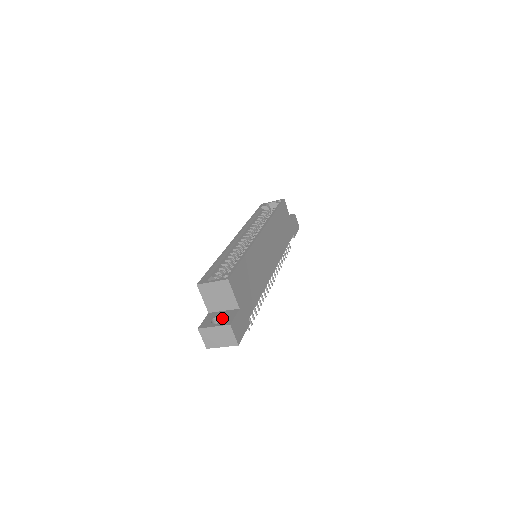
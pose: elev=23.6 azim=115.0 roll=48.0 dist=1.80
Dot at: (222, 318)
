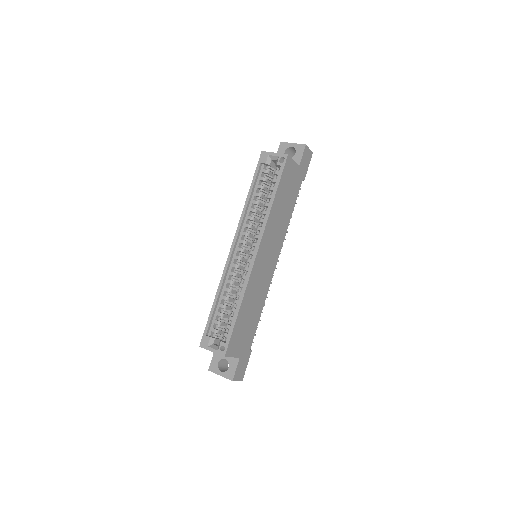
Dot at: (227, 359)
